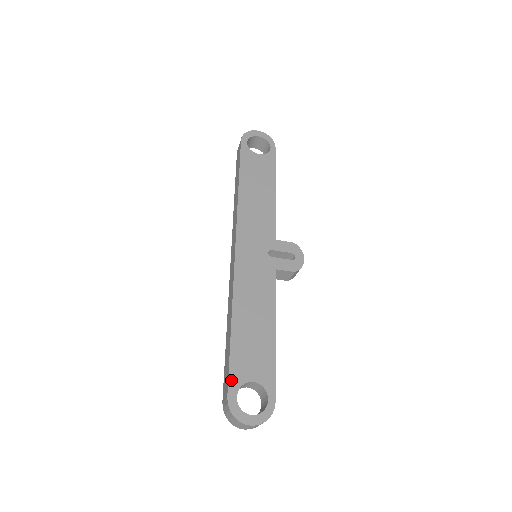
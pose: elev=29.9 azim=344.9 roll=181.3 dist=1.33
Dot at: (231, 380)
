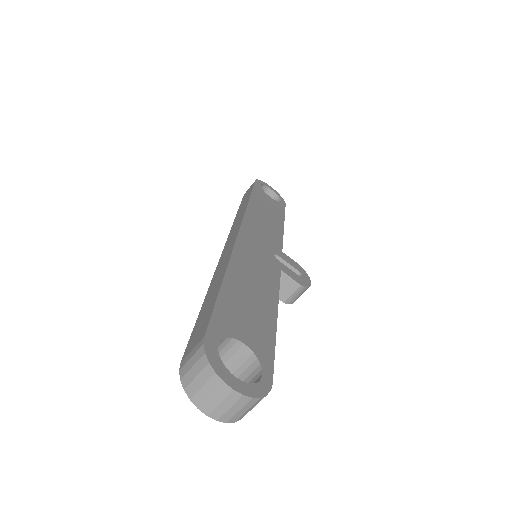
Dot at: (214, 322)
